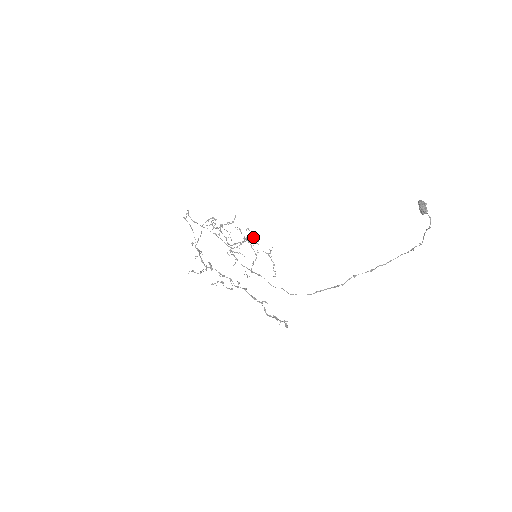
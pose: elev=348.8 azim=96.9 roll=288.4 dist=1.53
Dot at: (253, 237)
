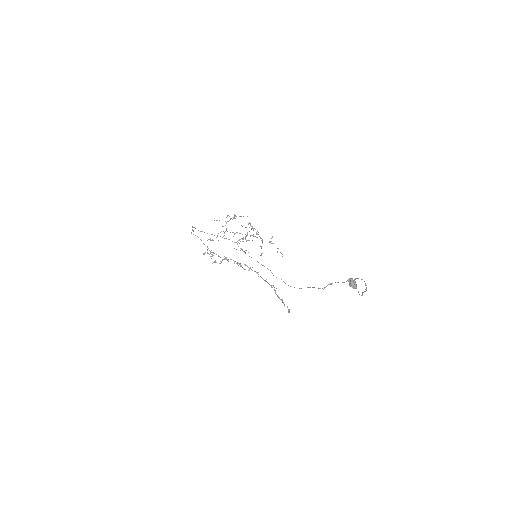
Dot at: occluded
